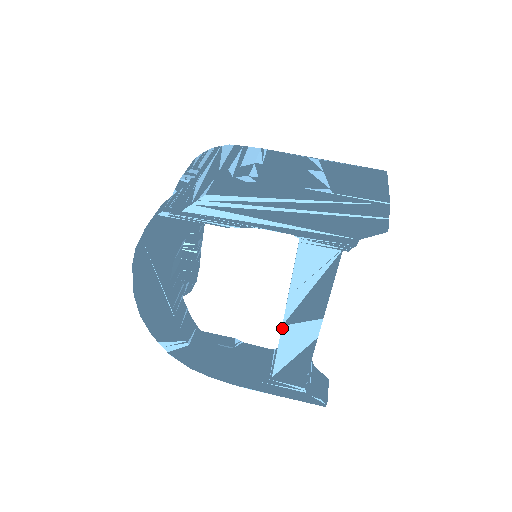
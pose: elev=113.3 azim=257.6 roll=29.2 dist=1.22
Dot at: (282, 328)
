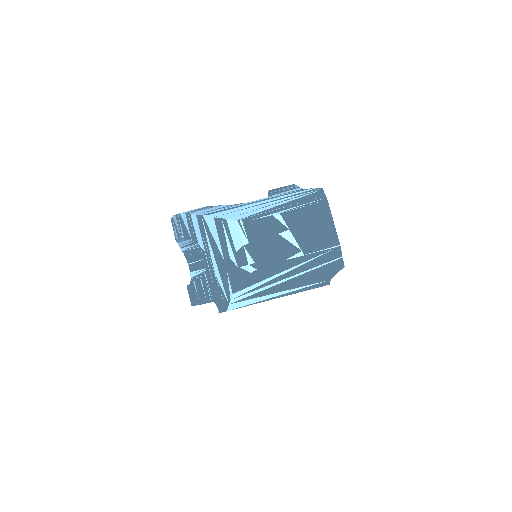
Dot at: occluded
